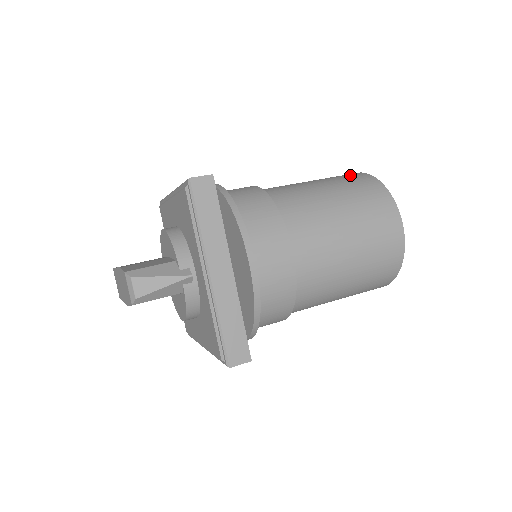
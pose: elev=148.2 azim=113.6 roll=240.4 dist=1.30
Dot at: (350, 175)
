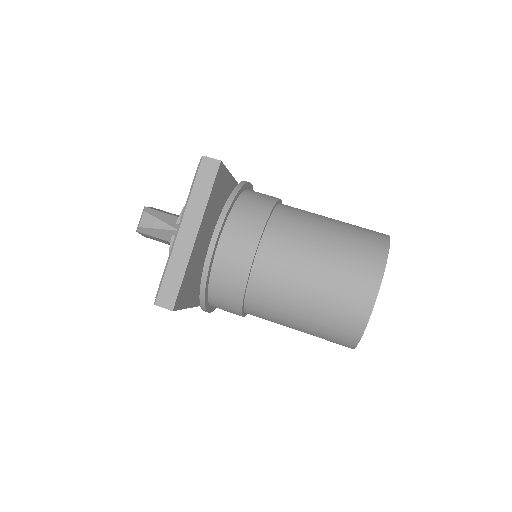
Dot at: (372, 231)
